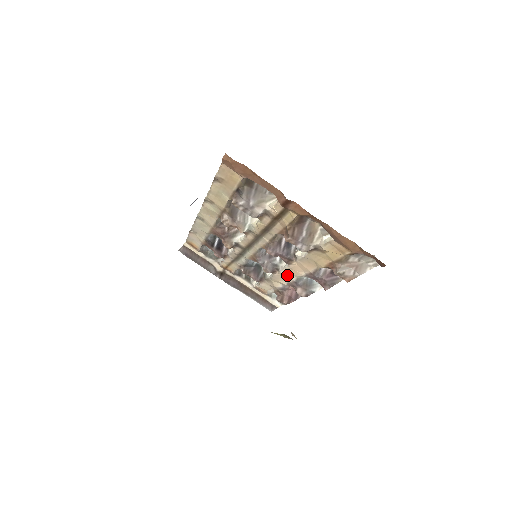
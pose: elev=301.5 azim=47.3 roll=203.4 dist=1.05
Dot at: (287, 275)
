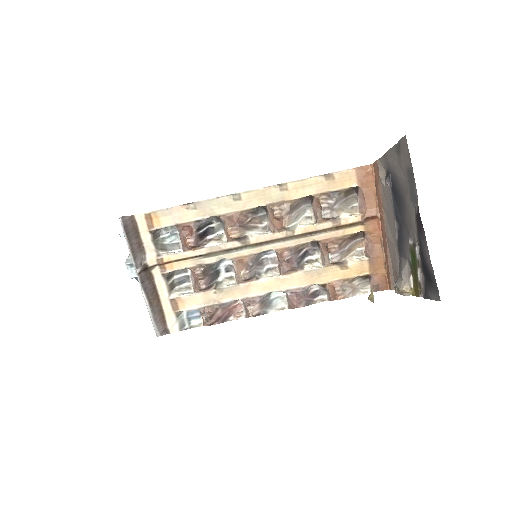
Dot at: (261, 287)
